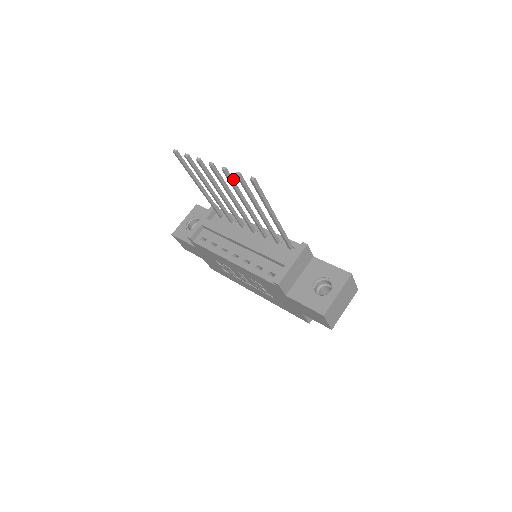
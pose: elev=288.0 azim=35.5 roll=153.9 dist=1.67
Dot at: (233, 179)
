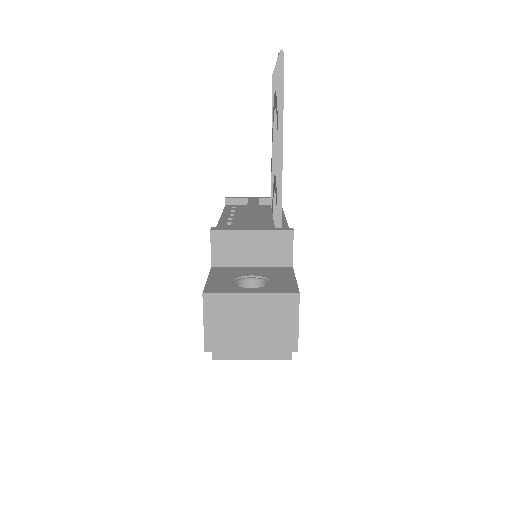
Dot at: occluded
